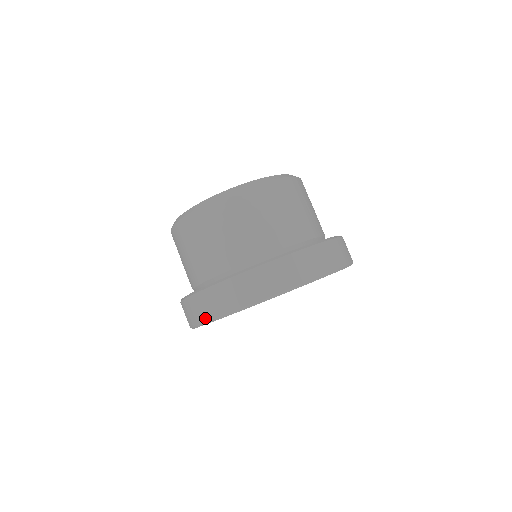
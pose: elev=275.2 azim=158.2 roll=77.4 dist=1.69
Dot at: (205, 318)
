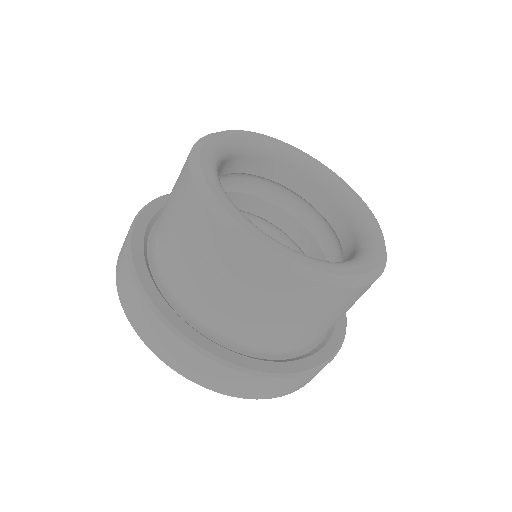
Dot at: occluded
